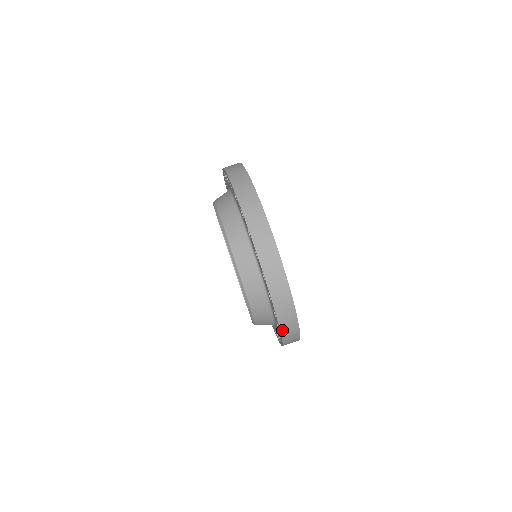
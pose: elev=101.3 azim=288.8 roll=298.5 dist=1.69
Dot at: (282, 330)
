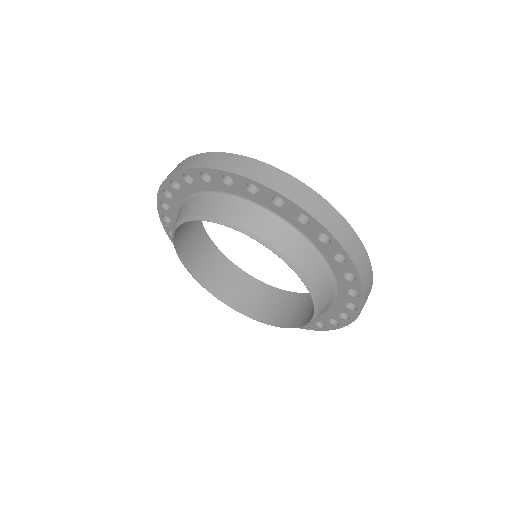
Dot at: (347, 251)
